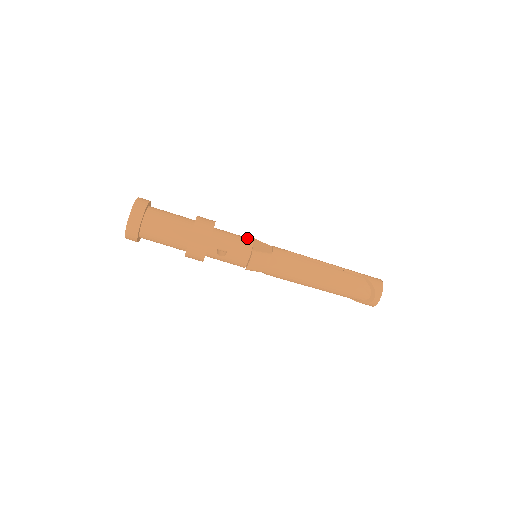
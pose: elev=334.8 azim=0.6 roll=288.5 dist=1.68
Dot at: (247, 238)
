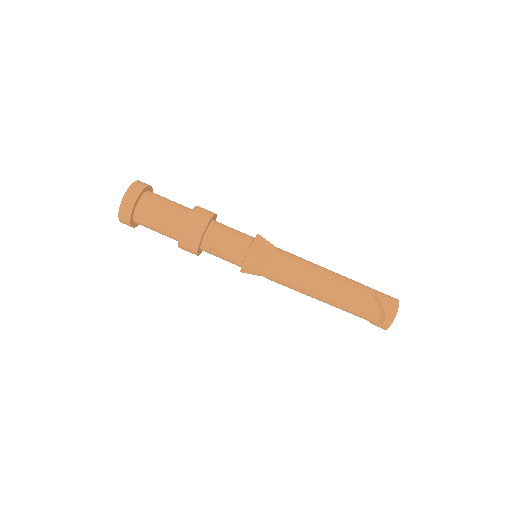
Dot at: (246, 237)
